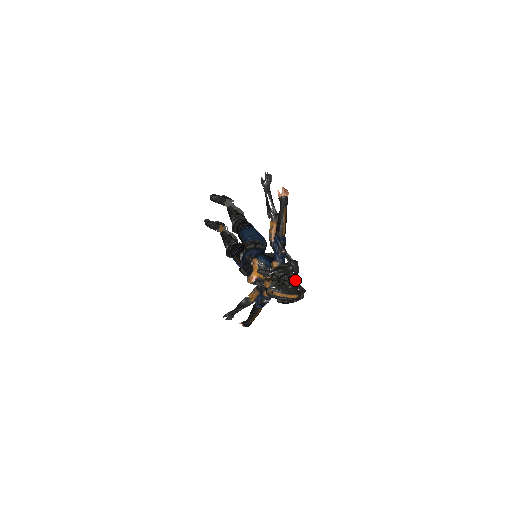
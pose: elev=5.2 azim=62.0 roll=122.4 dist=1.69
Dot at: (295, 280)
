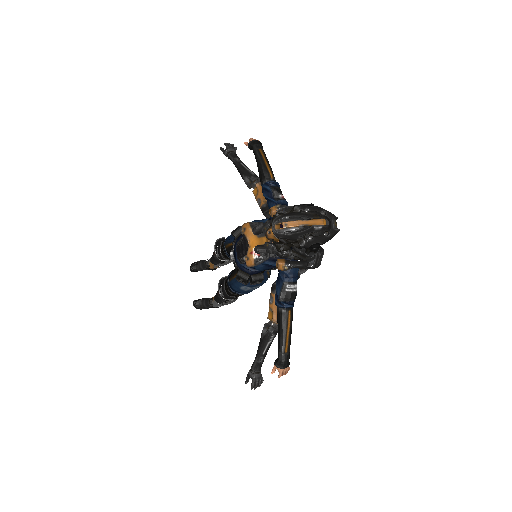
Dot at: (311, 203)
